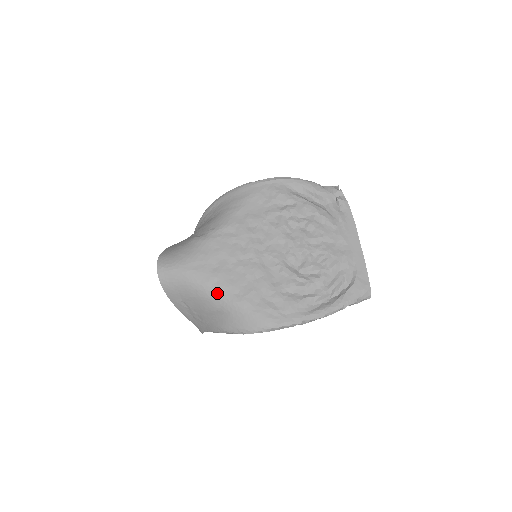
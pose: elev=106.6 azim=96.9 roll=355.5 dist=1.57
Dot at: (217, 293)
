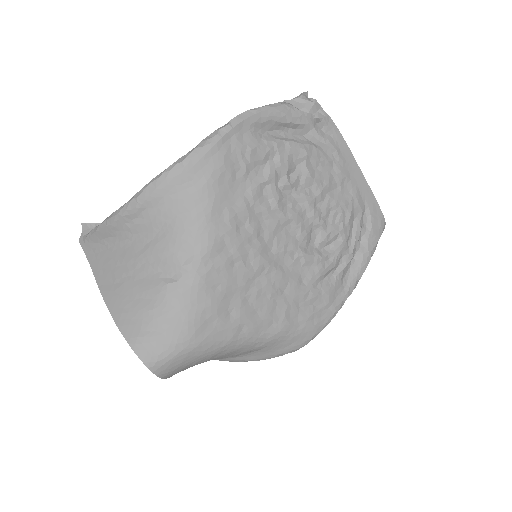
Dot at: (248, 340)
